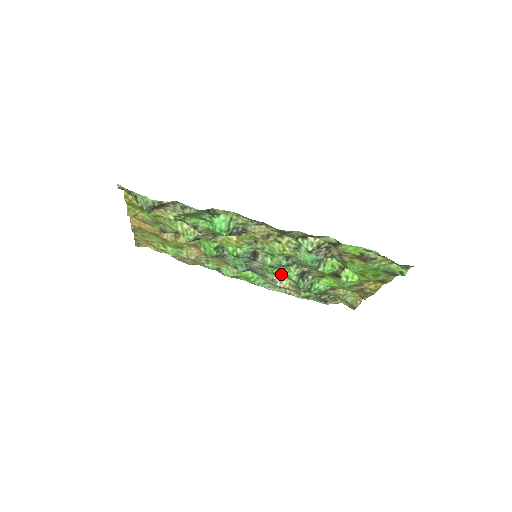
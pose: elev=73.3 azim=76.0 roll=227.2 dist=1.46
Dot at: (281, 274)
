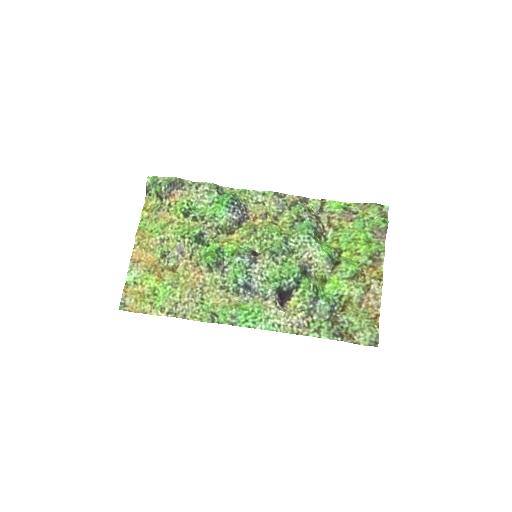
Dot at: (283, 274)
